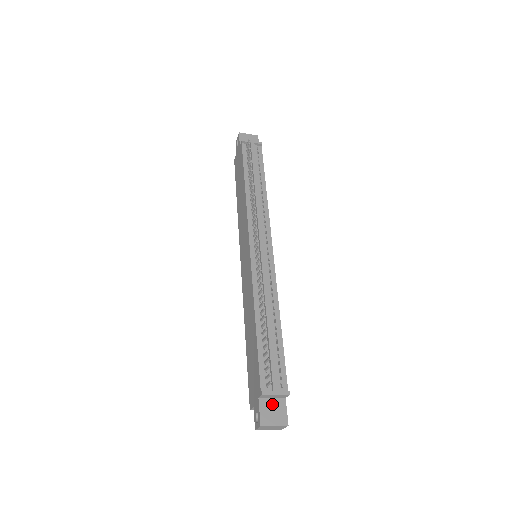
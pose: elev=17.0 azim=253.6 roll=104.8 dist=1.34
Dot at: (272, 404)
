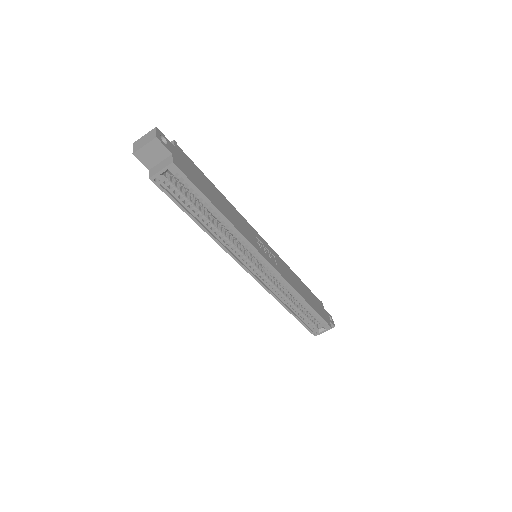
Dot at: occluded
